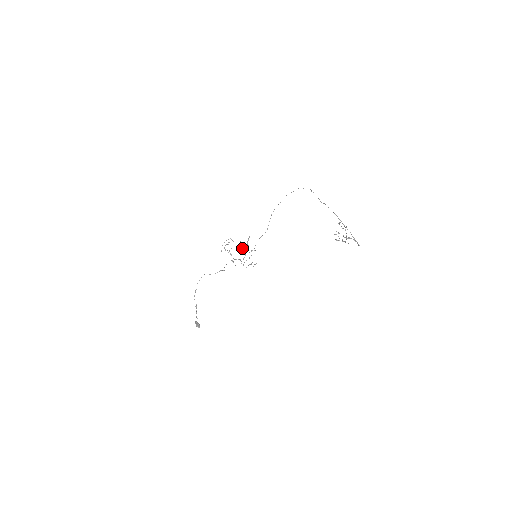
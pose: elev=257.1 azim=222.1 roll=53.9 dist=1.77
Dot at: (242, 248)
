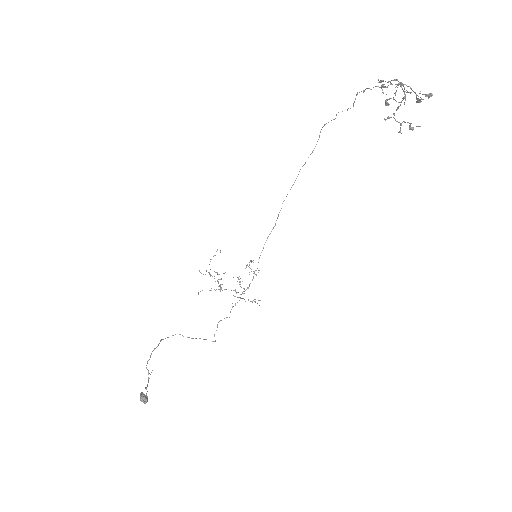
Dot at: (240, 281)
